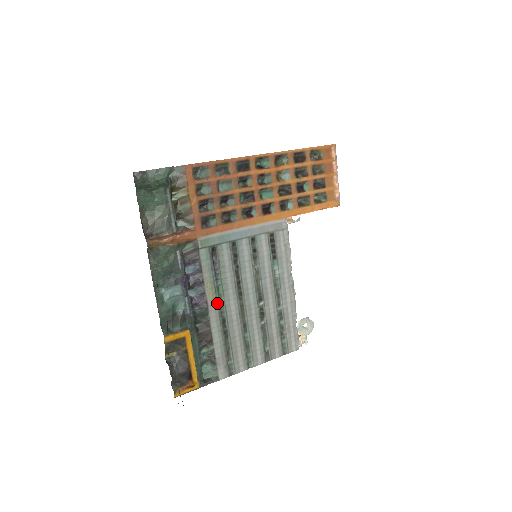
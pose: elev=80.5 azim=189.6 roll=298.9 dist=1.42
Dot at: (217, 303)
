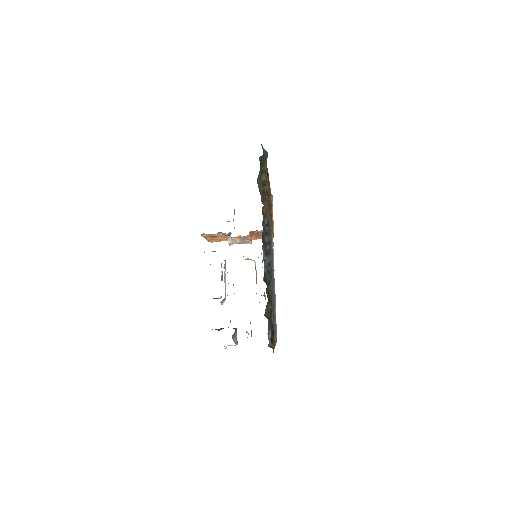
Dot at: occluded
